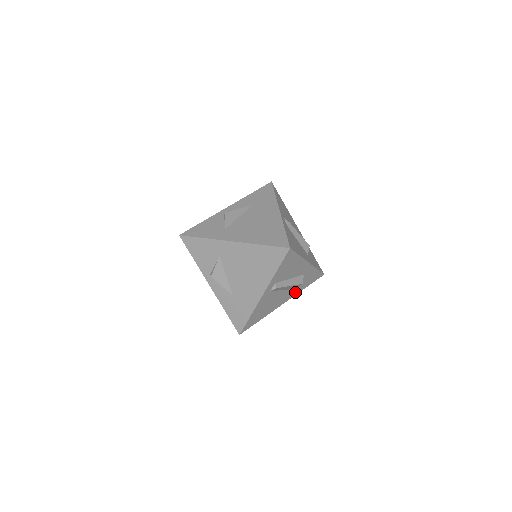
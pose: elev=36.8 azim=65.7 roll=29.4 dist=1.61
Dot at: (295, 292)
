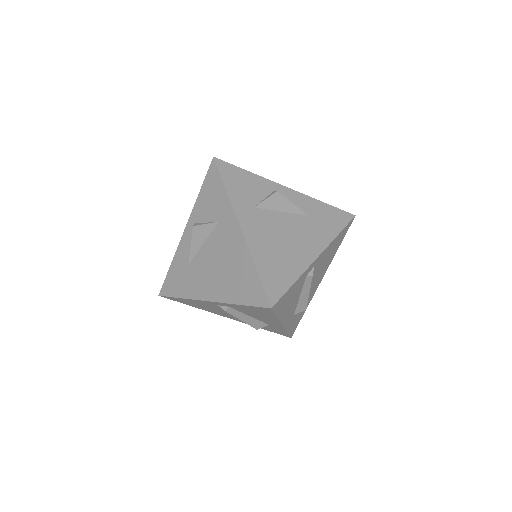
Dot at: occluded
